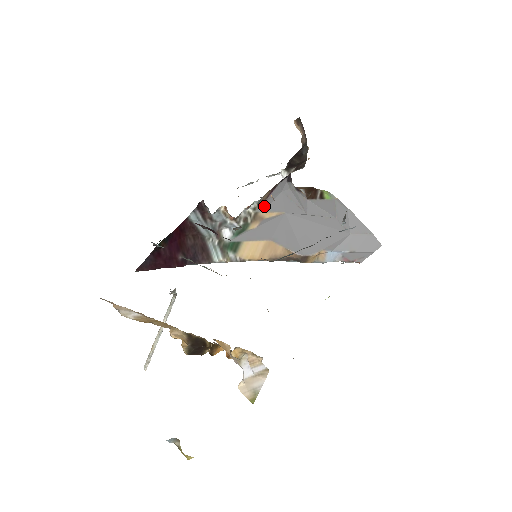
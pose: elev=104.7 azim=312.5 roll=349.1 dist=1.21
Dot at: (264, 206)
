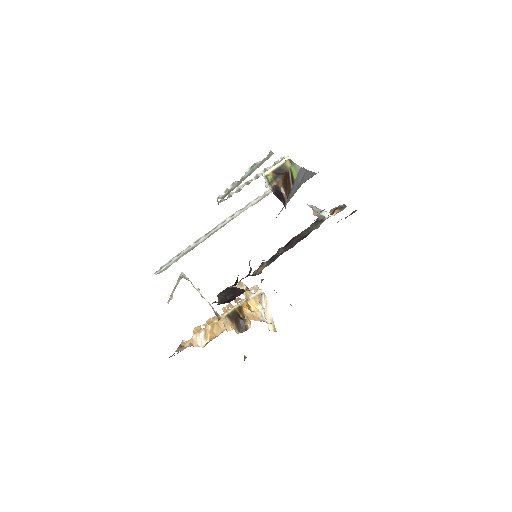
Dot at: occluded
